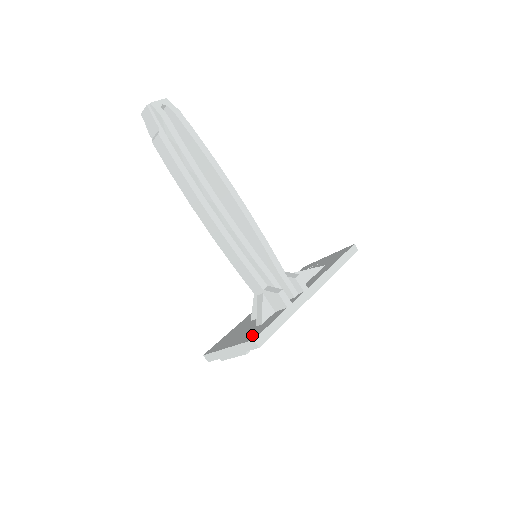
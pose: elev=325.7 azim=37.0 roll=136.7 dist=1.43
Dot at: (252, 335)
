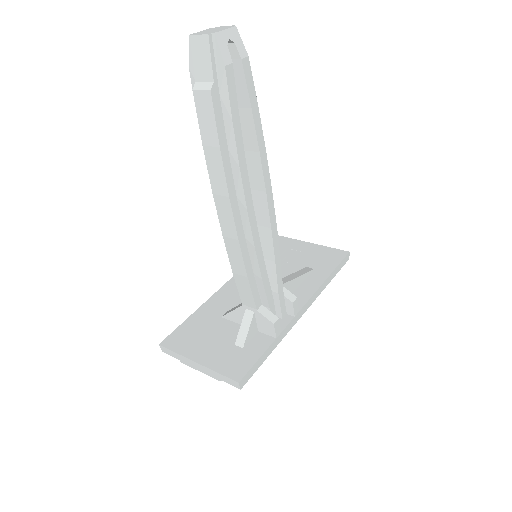
Dot at: (234, 367)
